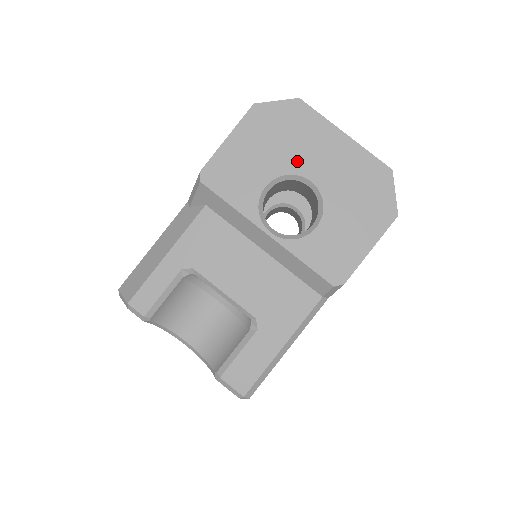
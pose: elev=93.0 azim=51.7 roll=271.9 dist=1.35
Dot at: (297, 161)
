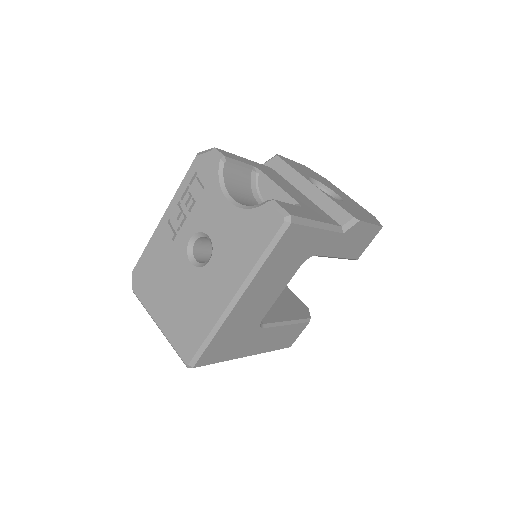
Dot at: (327, 185)
